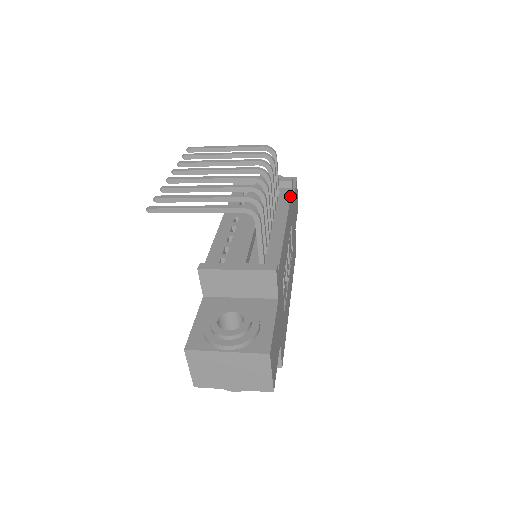
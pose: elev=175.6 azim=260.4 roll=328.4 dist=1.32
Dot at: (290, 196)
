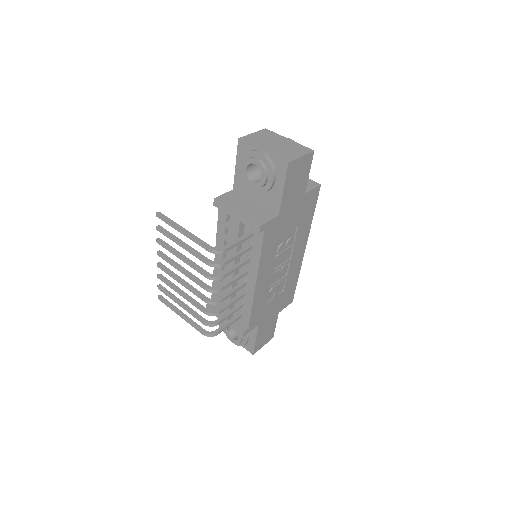
Dot at: (261, 245)
